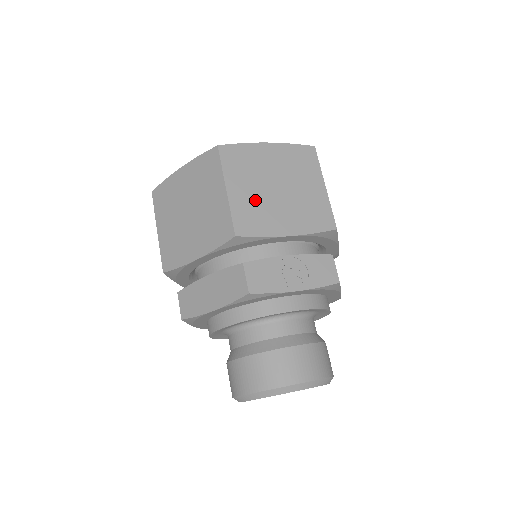
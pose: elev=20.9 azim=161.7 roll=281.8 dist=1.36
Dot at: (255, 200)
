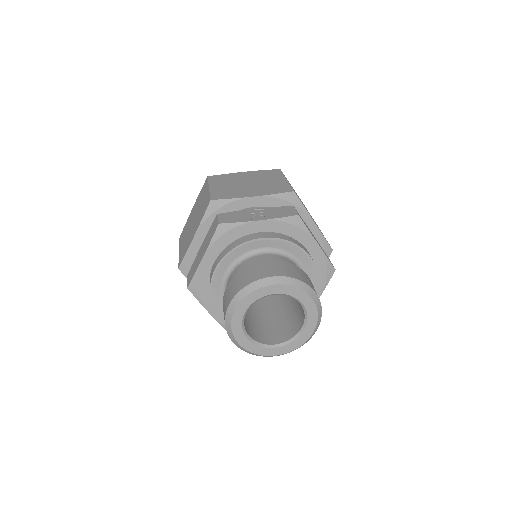
Dot at: (229, 188)
